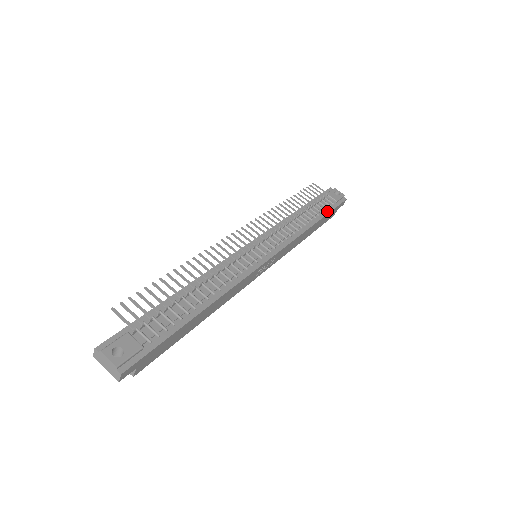
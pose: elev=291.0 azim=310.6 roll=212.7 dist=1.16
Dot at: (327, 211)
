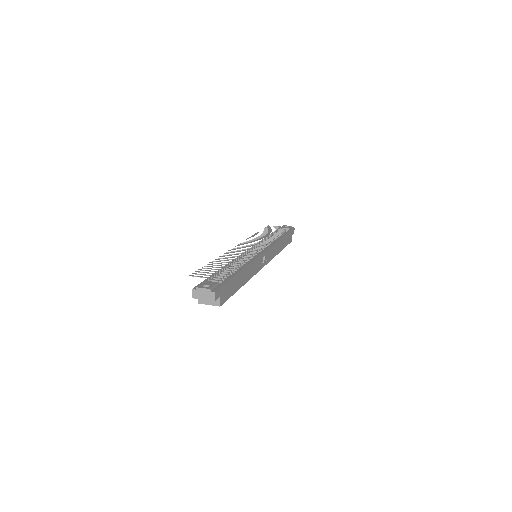
Dot at: (286, 233)
